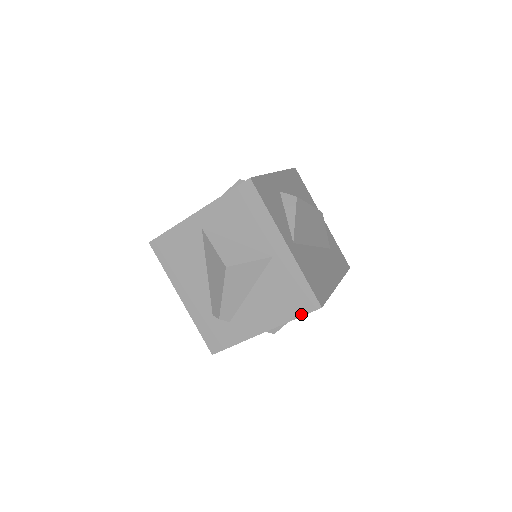
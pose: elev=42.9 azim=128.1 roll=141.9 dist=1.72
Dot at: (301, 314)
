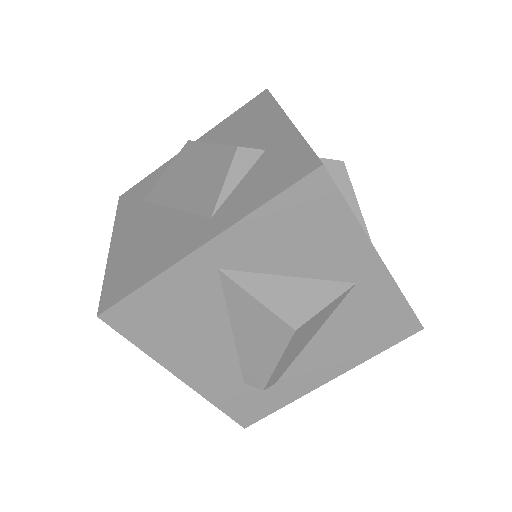
Dot at: (392, 344)
